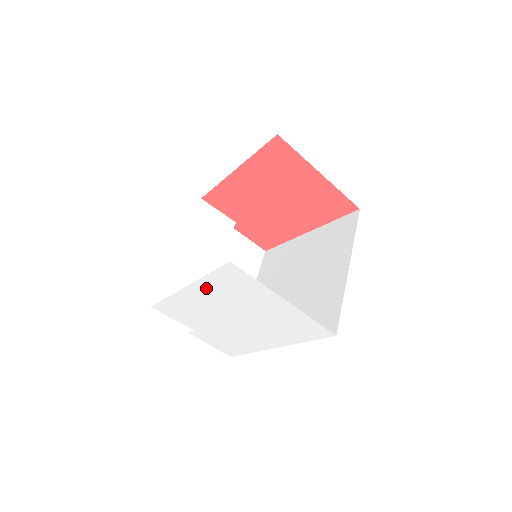
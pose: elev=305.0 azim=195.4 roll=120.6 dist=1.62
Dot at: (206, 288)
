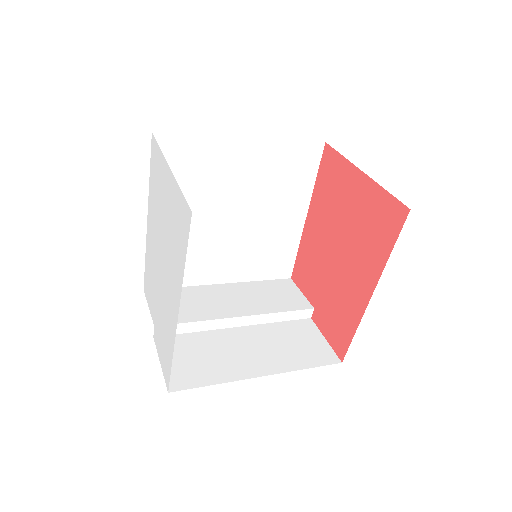
Dot at: (151, 205)
